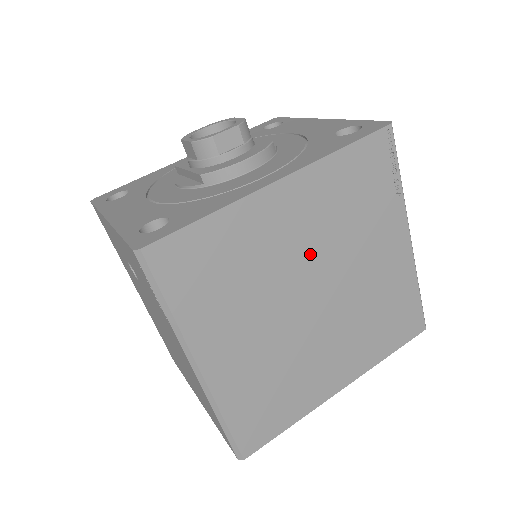
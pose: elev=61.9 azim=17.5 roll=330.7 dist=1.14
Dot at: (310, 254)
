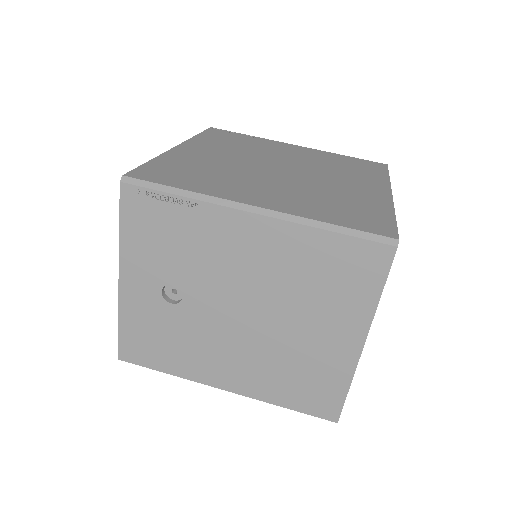
Dot at: (243, 159)
